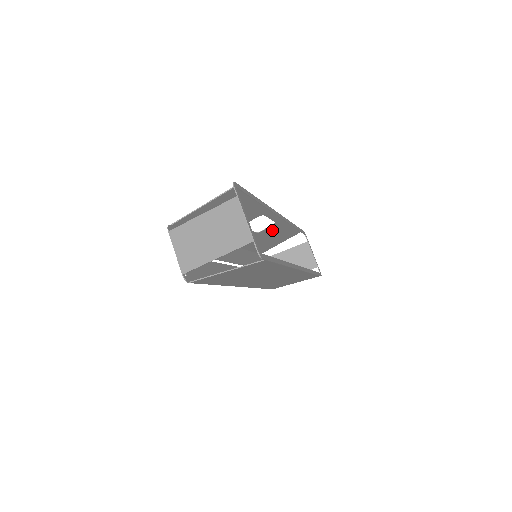
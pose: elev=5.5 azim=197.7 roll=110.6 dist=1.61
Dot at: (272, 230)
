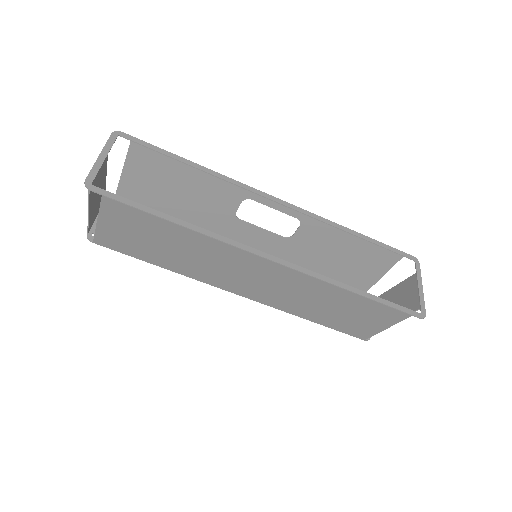
Dot at: (316, 238)
